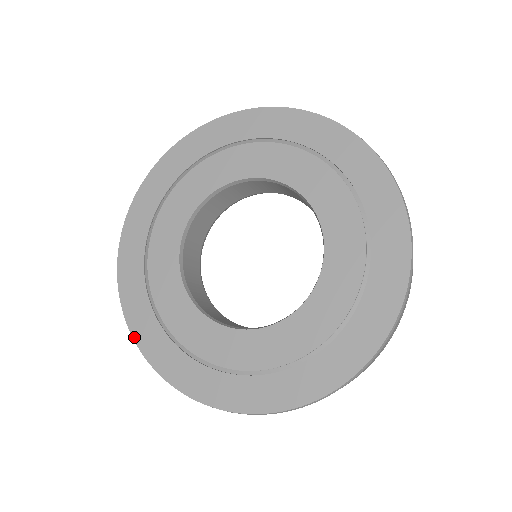
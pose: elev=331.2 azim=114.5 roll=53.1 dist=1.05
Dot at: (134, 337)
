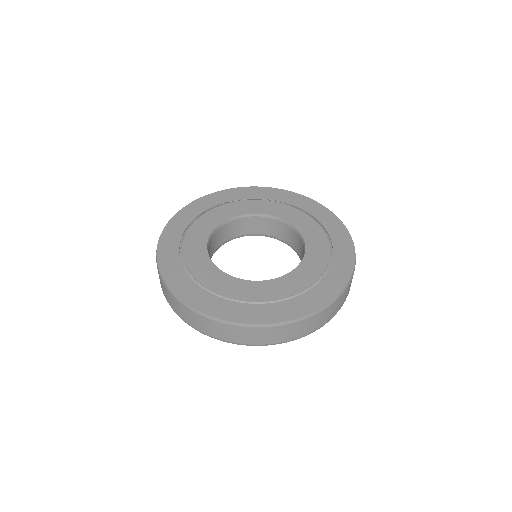
Dot at: (187, 303)
